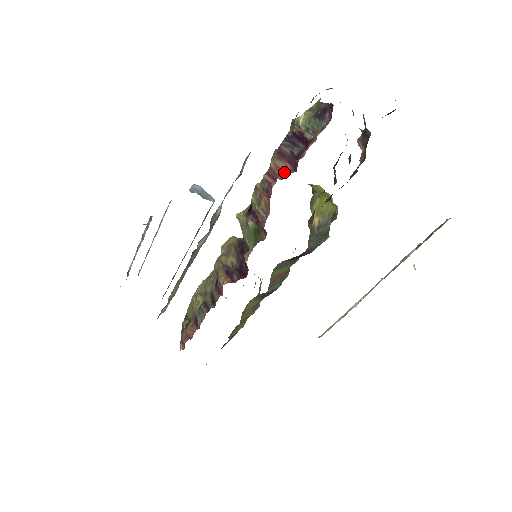
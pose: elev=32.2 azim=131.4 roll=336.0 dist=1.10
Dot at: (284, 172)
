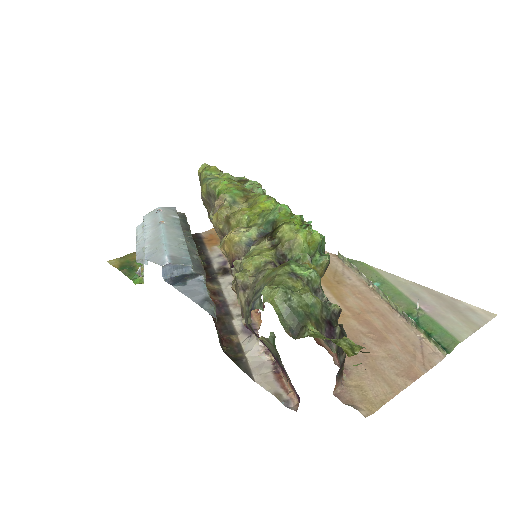
Dot at: occluded
